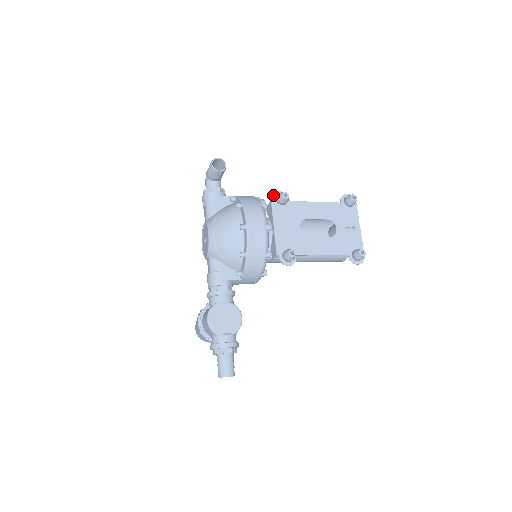
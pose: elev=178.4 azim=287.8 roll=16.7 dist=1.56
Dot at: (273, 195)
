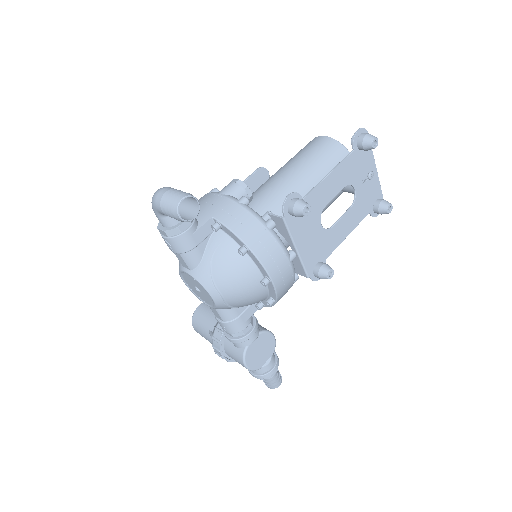
Dot at: (283, 209)
